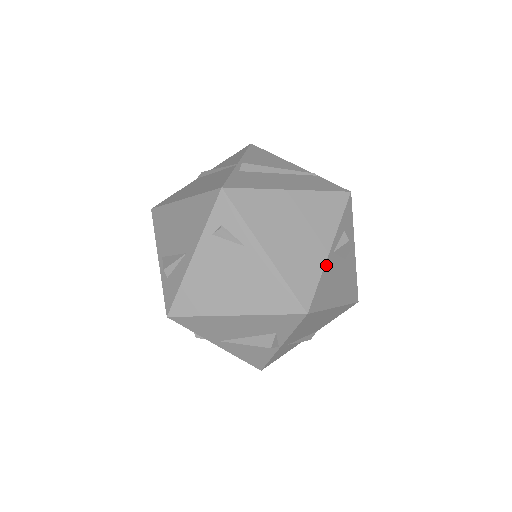
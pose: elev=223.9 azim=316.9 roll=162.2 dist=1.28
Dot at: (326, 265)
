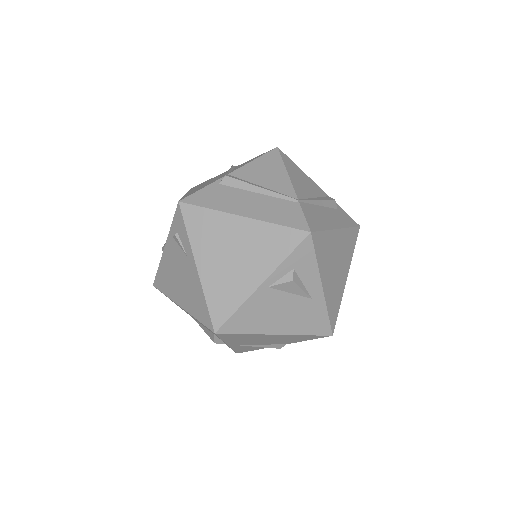
Dot at: (252, 297)
